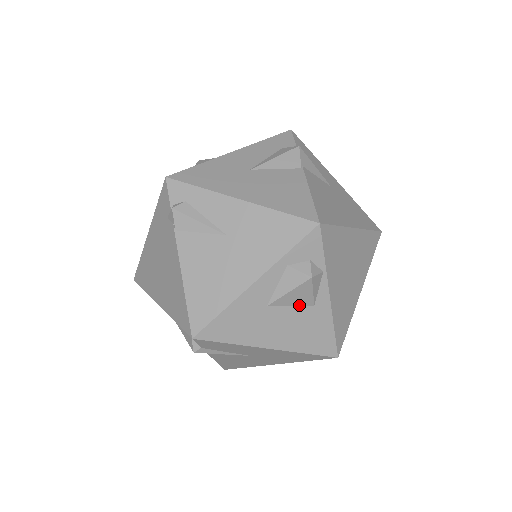
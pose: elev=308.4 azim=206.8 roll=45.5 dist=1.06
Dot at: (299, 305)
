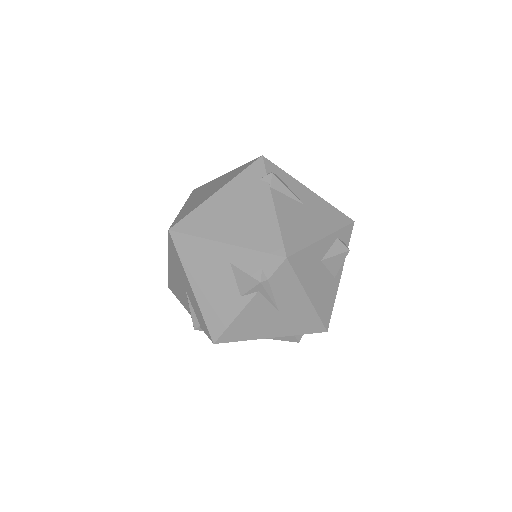
Dot at: (330, 272)
